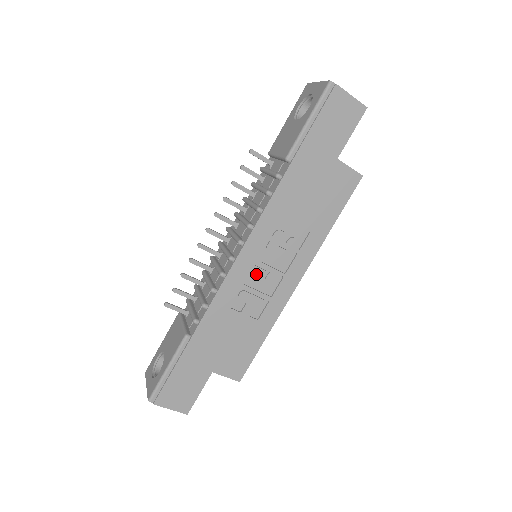
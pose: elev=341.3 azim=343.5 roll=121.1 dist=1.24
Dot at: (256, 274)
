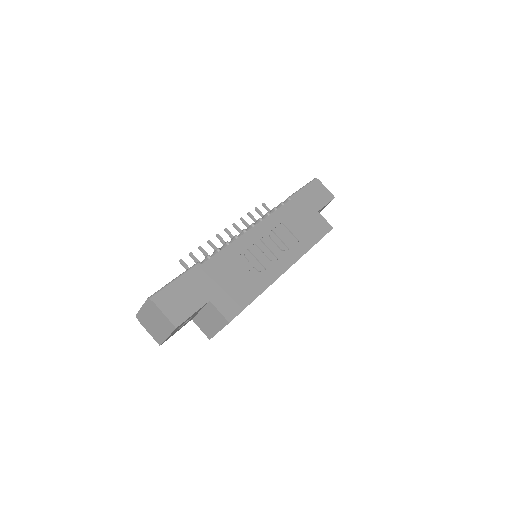
Dot at: (260, 247)
